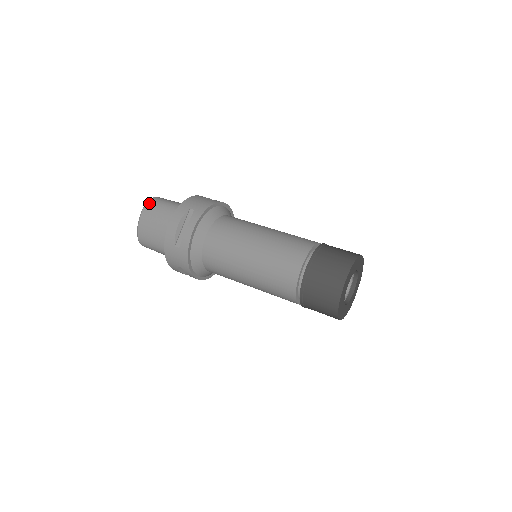
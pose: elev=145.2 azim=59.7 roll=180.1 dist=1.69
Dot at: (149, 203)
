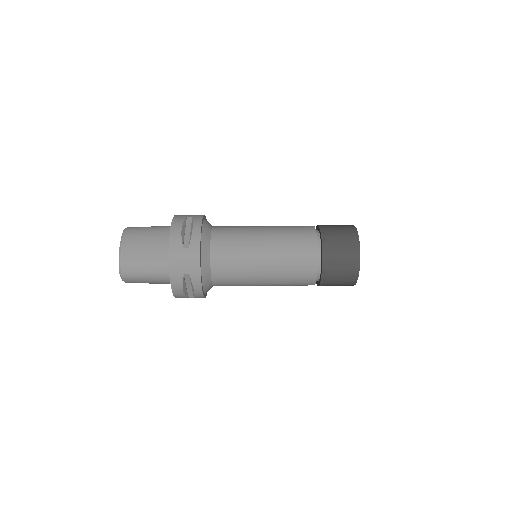
Dot at: (128, 229)
